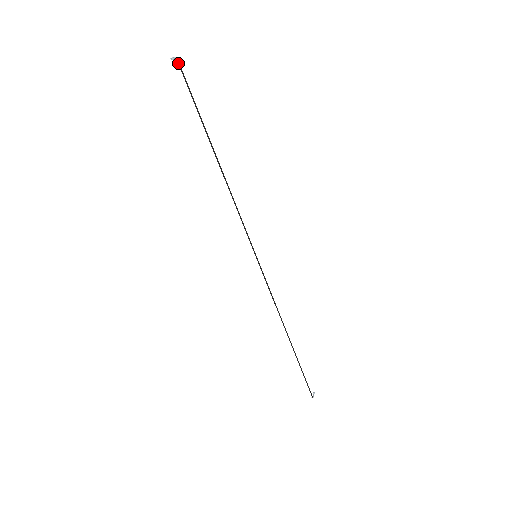
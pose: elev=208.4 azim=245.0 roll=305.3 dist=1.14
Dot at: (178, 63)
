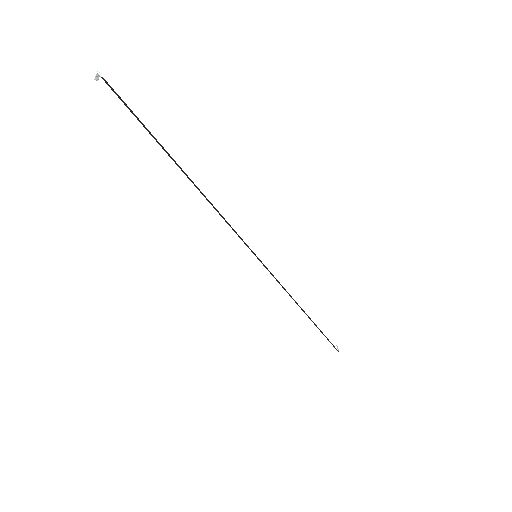
Dot at: occluded
